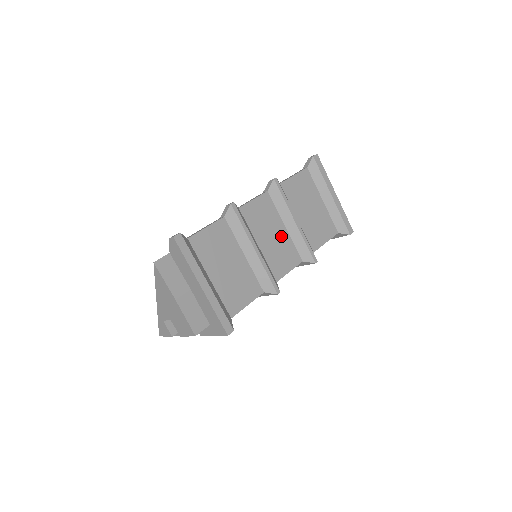
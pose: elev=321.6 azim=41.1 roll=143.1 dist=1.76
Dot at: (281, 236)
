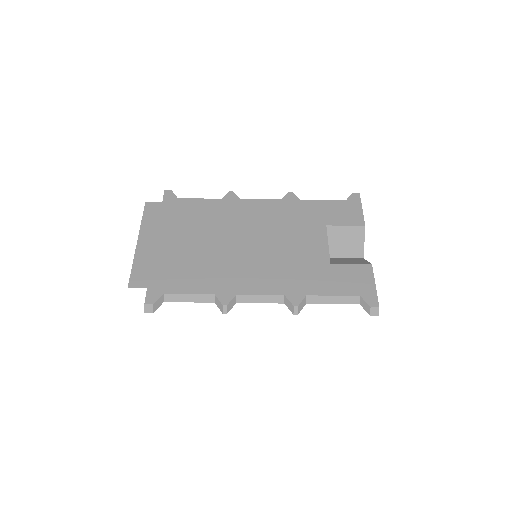
Dot at: occluded
